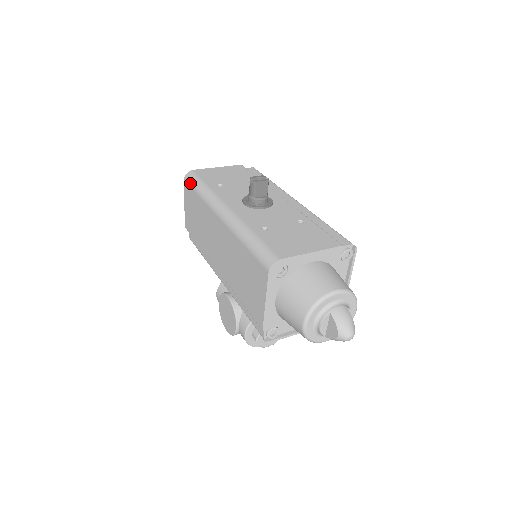
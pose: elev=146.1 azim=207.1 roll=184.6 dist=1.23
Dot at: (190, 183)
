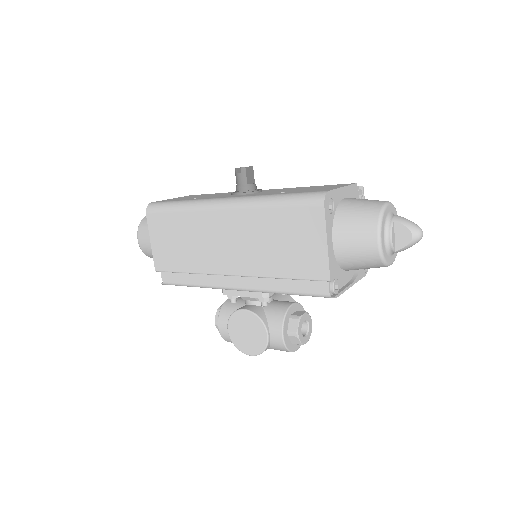
Dot at: (158, 210)
